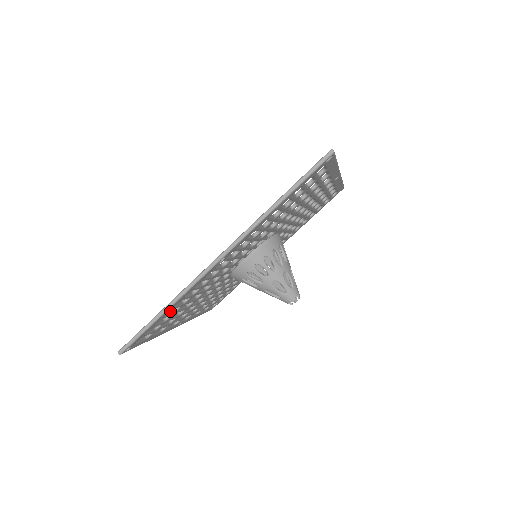
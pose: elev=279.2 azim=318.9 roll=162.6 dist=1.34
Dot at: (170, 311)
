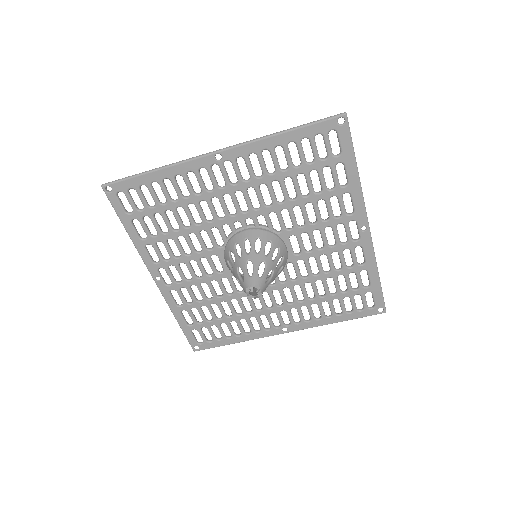
Dot at: occluded
